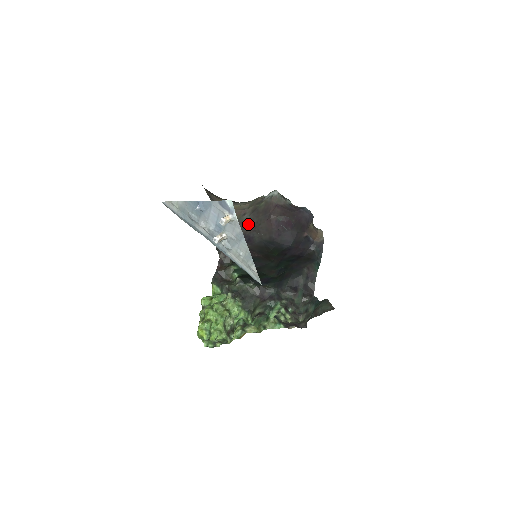
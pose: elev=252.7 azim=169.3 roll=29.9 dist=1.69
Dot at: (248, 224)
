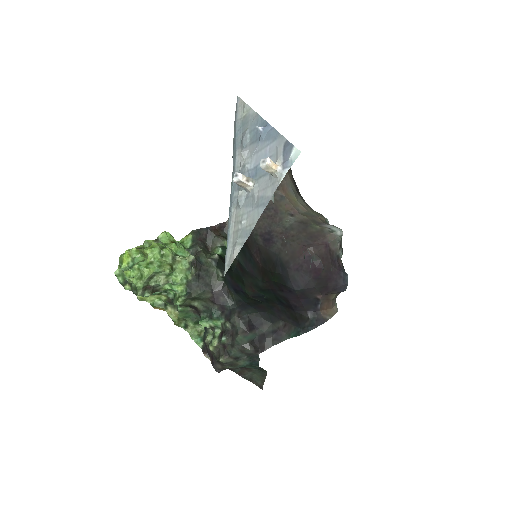
Dot at: (284, 227)
